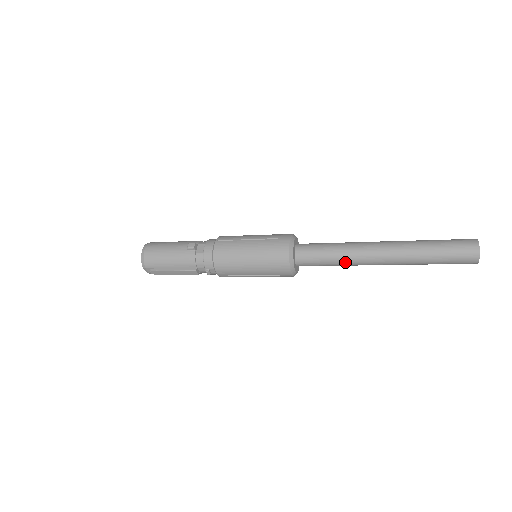
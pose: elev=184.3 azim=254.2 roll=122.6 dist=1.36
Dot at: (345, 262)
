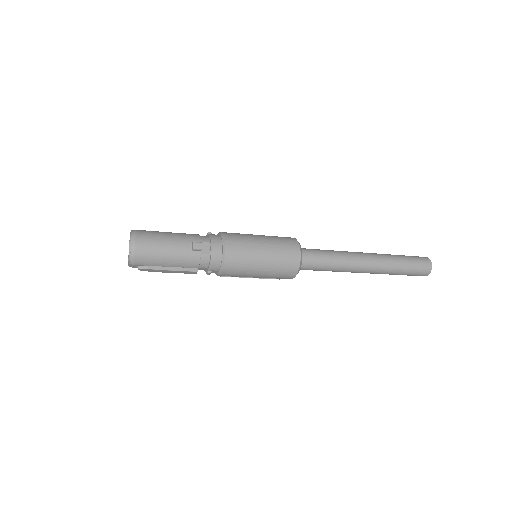
Dot at: (338, 271)
